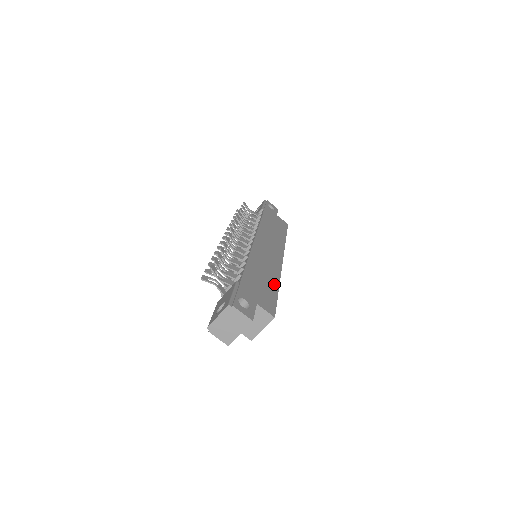
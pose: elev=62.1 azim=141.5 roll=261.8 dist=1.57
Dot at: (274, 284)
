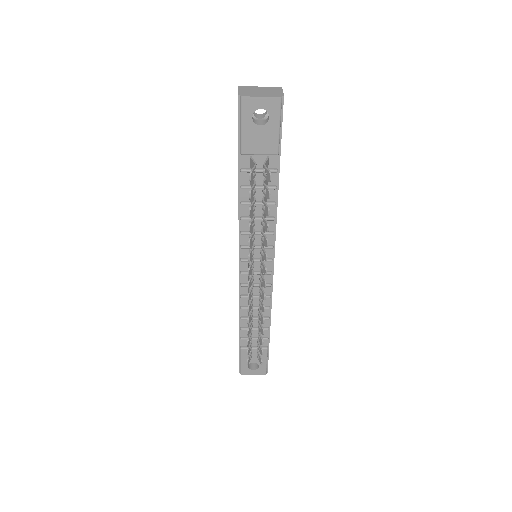
Dot at: occluded
